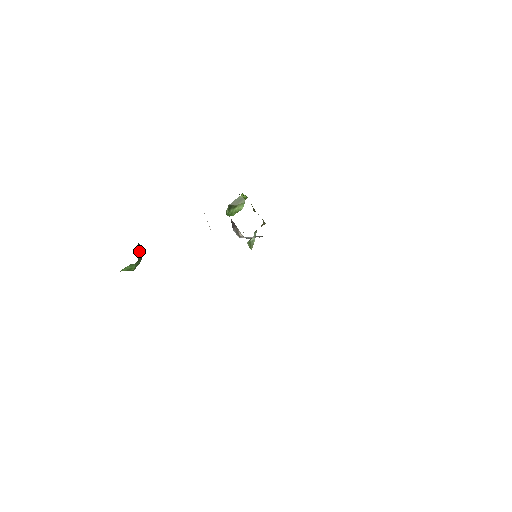
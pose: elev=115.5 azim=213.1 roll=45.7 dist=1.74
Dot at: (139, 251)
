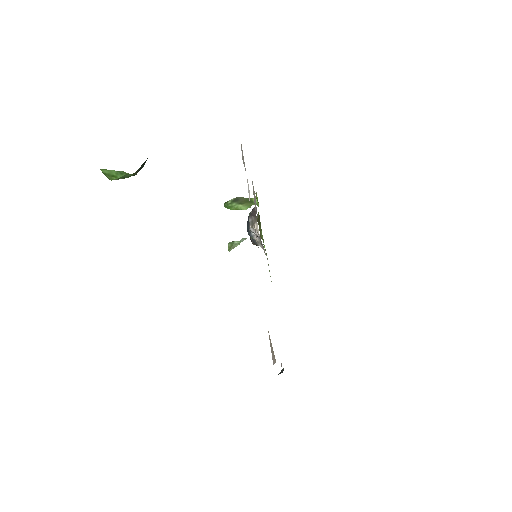
Dot at: (142, 166)
